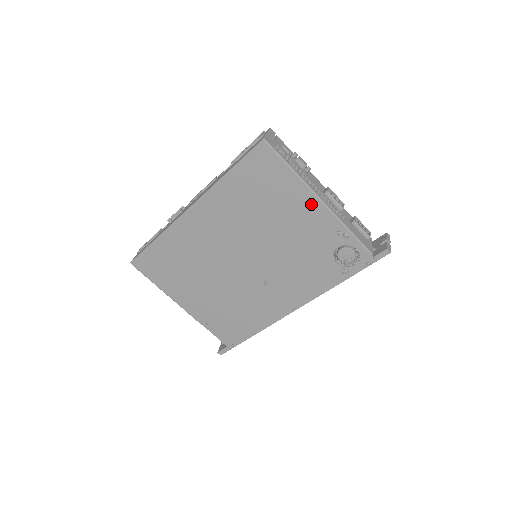
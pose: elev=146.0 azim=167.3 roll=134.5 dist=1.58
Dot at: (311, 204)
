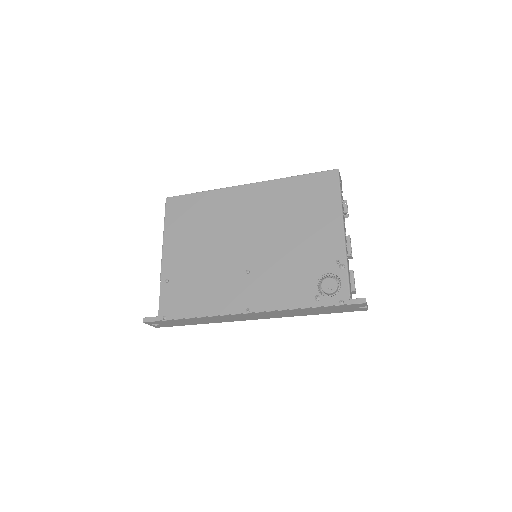
Dot at: (335, 228)
